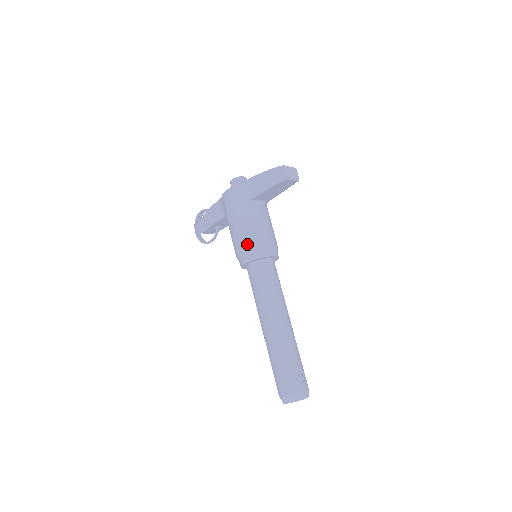
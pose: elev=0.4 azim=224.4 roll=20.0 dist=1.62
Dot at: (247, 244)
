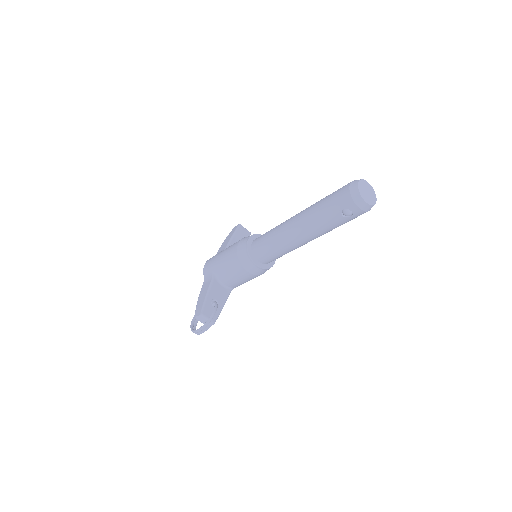
Dot at: (240, 240)
